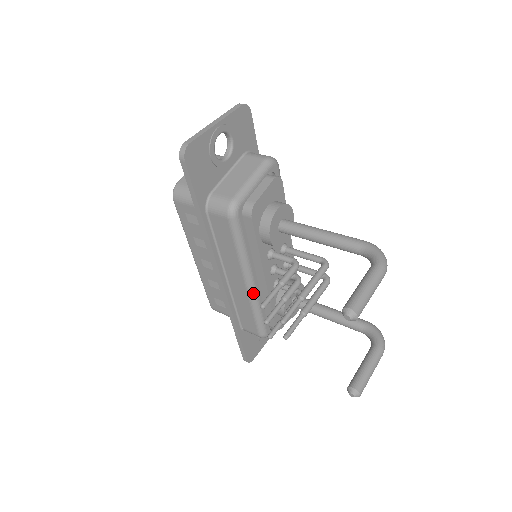
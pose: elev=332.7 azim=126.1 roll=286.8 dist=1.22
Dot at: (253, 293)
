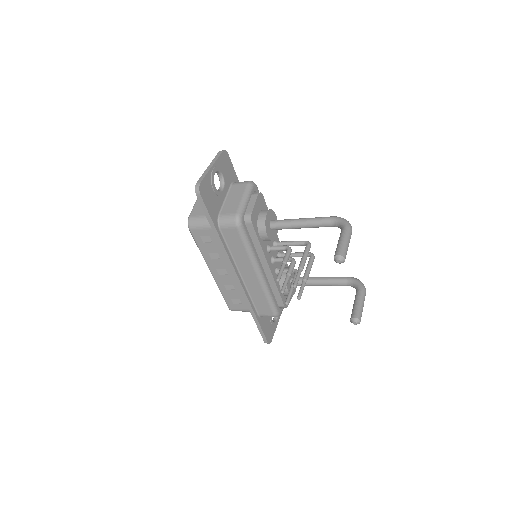
Dot at: (263, 281)
